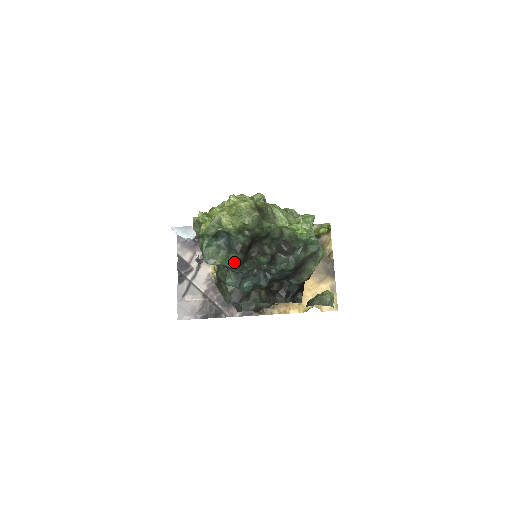
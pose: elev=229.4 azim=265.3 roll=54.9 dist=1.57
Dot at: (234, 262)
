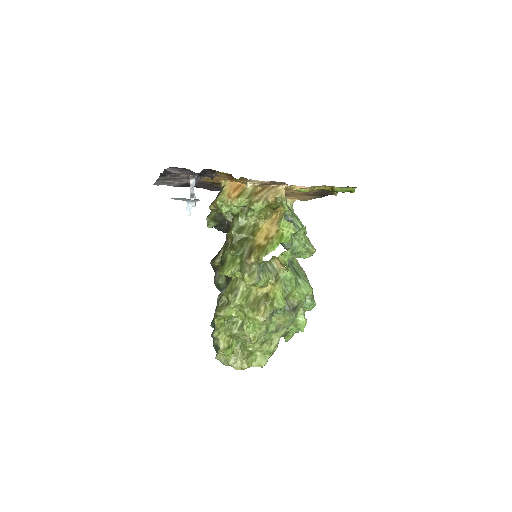
Dot at: occluded
